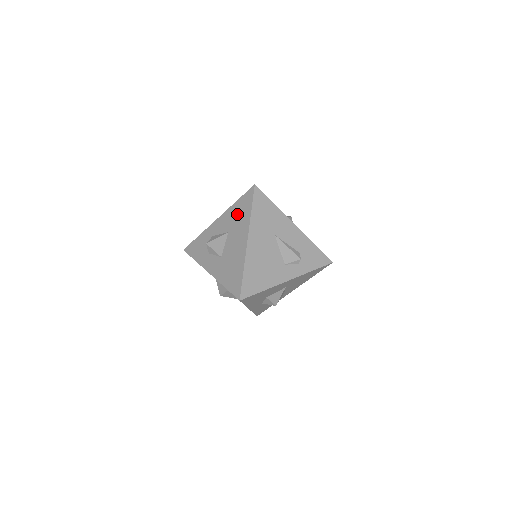
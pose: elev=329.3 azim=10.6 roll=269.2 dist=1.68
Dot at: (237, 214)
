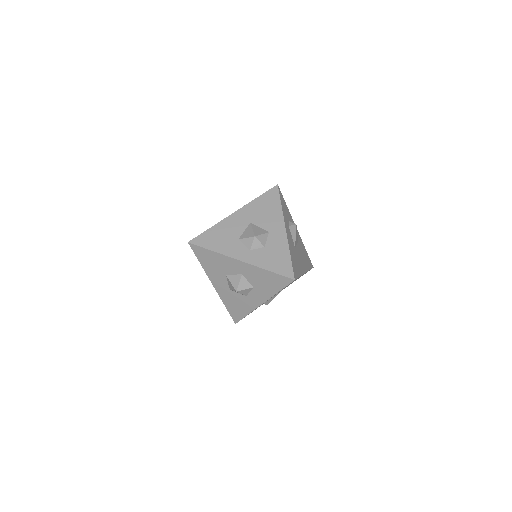
Dot at: occluded
